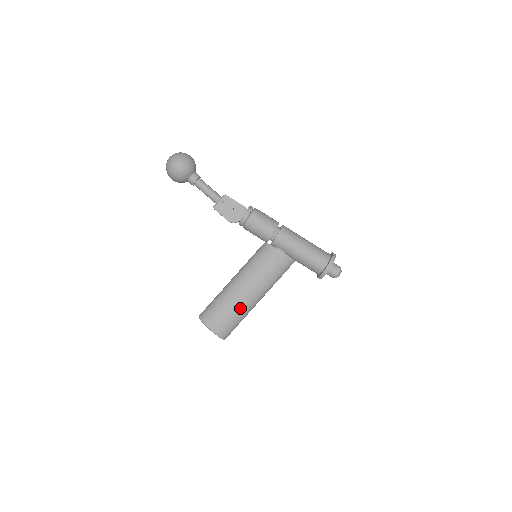
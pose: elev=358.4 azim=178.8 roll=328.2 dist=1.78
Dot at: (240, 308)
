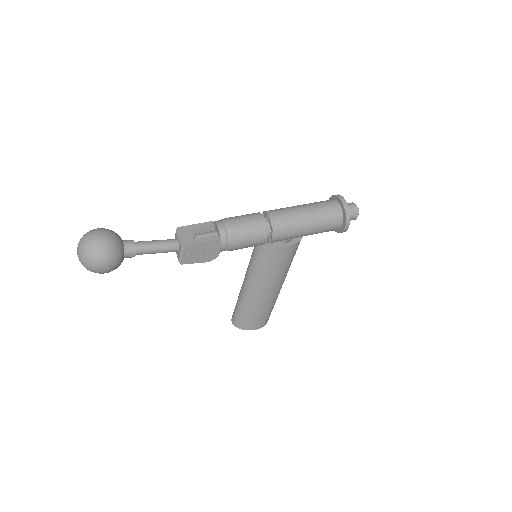
Dot at: (270, 303)
